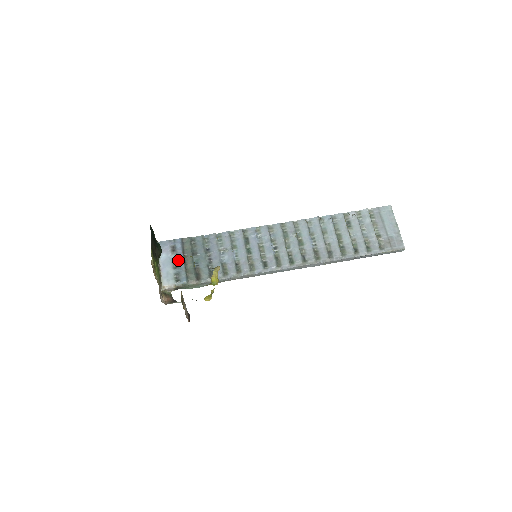
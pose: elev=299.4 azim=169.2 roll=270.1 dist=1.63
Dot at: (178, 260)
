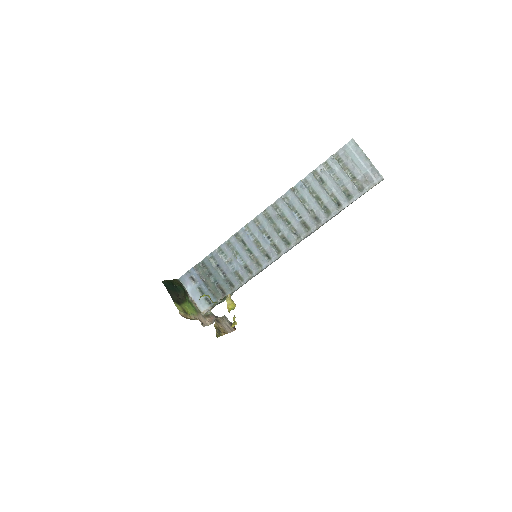
Dot at: (201, 286)
